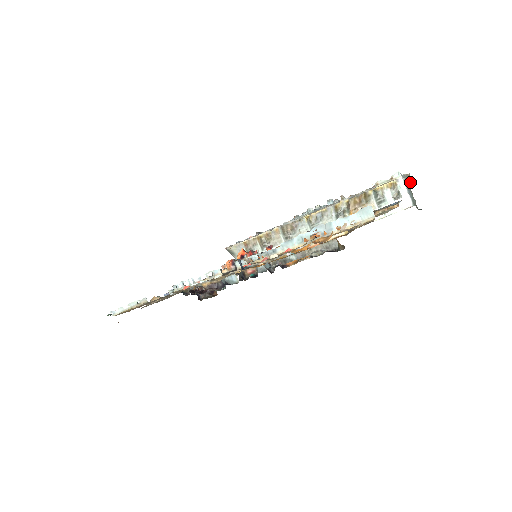
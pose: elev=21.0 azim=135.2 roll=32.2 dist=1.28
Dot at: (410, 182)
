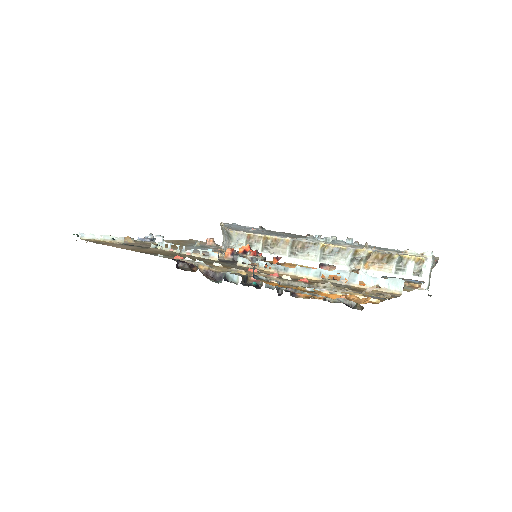
Dot at: (435, 265)
